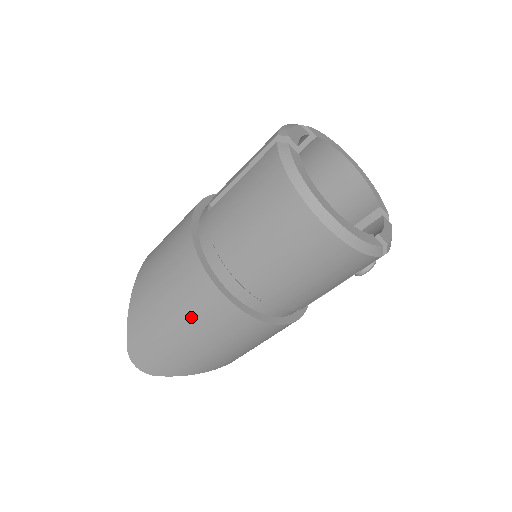
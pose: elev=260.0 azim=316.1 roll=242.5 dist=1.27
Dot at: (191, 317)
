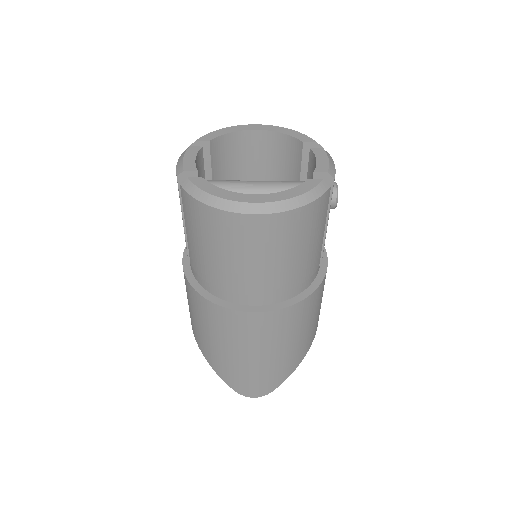
Dot at: (249, 342)
